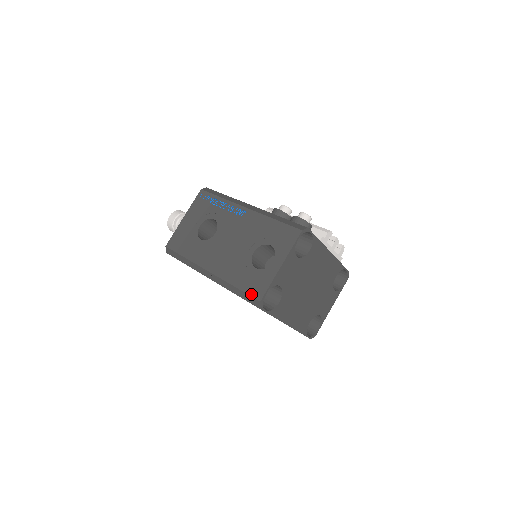
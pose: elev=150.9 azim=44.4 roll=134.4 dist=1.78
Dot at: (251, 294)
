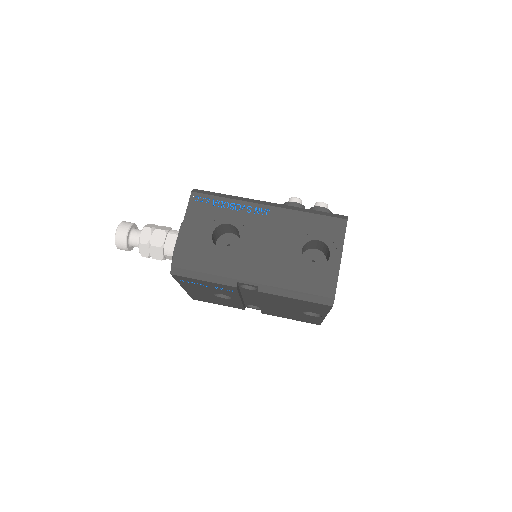
Dot at: (320, 294)
